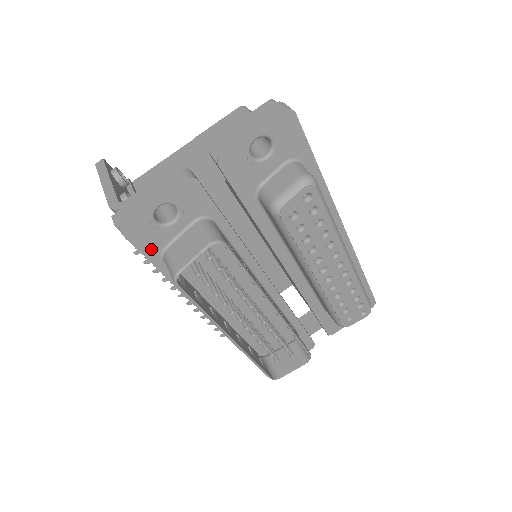
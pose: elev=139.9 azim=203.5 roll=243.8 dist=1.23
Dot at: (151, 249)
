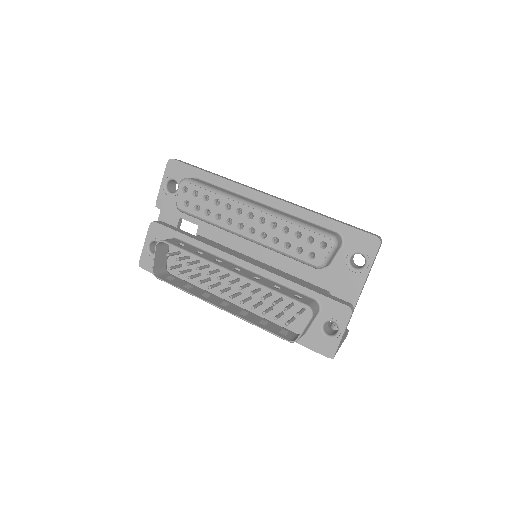
Dot at: occluded
